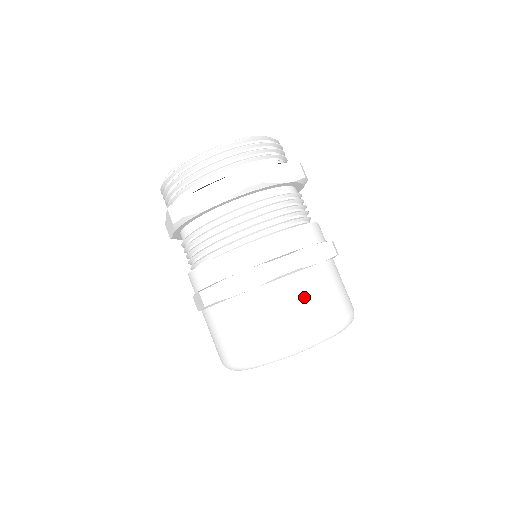
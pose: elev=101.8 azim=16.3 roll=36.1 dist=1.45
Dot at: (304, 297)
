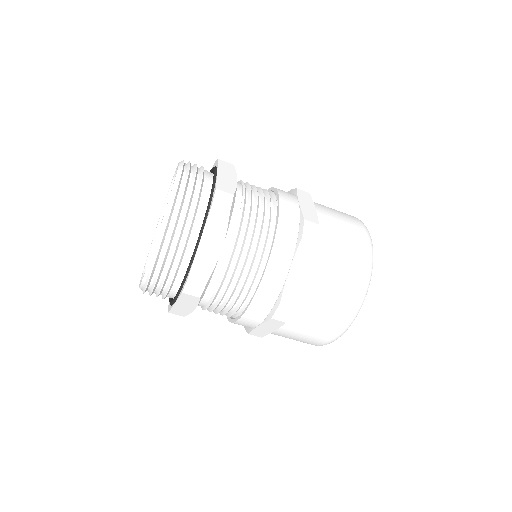
Dot at: (339, 238)
